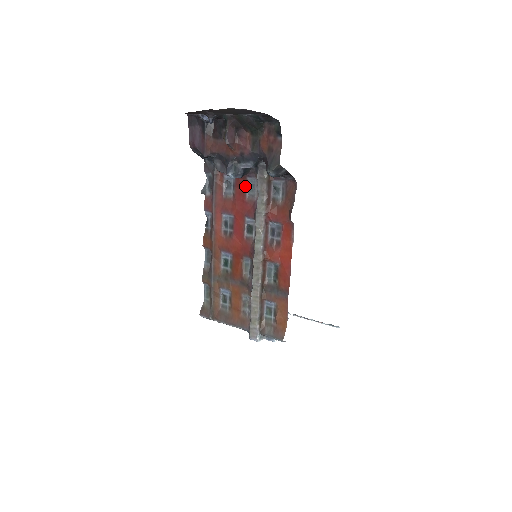
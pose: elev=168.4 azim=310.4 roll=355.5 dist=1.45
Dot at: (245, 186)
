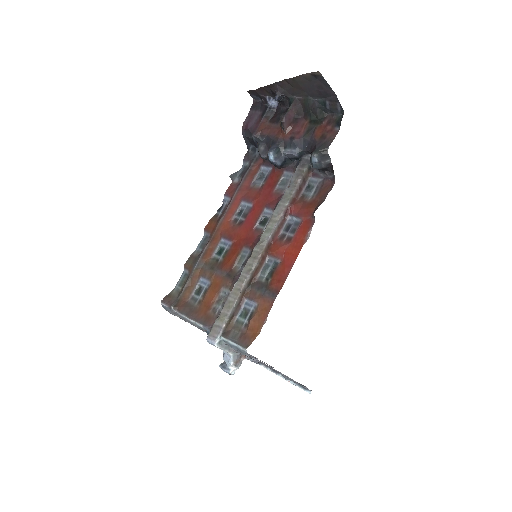
Dot at: (278, 179)
